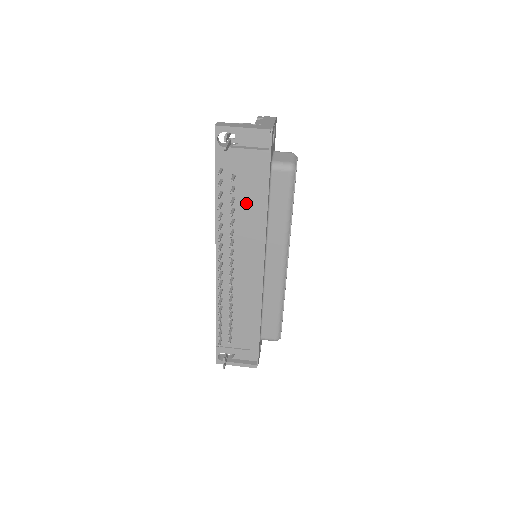
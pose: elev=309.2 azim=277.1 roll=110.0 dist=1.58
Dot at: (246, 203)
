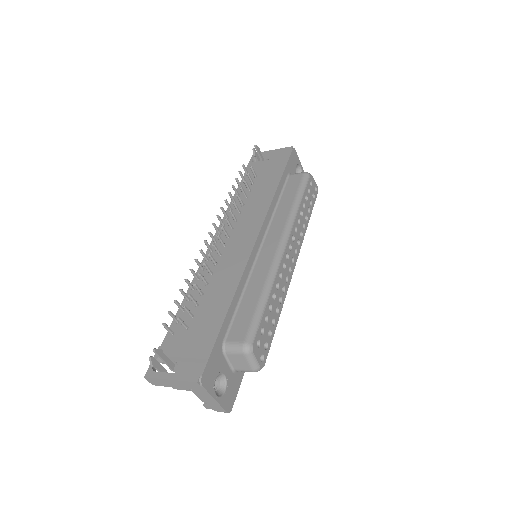
Dot at: (259, 192)
